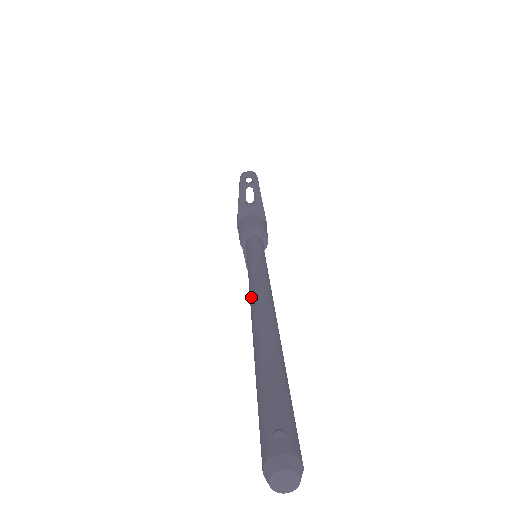
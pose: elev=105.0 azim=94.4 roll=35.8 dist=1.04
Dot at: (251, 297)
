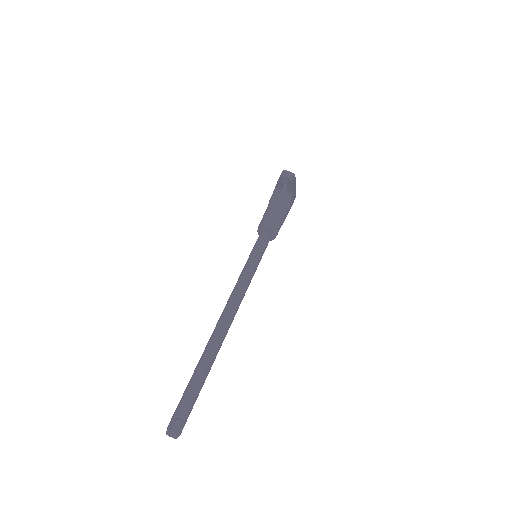
Dot at: (223, 311)
